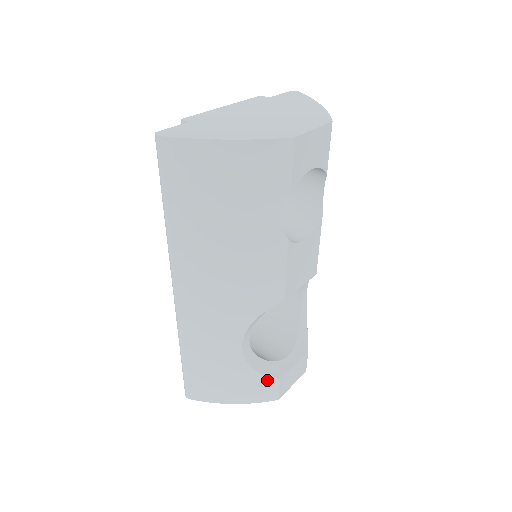
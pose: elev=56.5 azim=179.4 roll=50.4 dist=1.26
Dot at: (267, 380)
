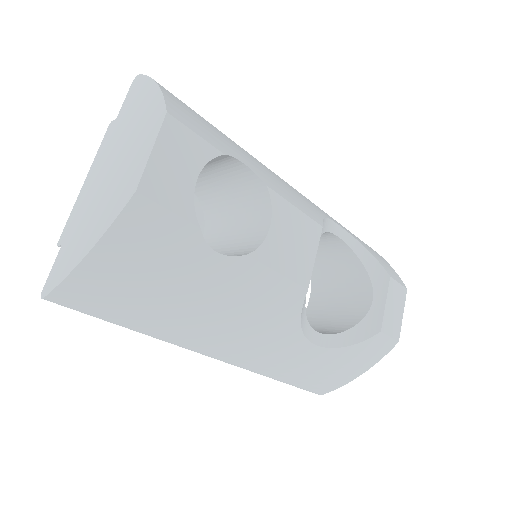
Dot at: (369, 342)
